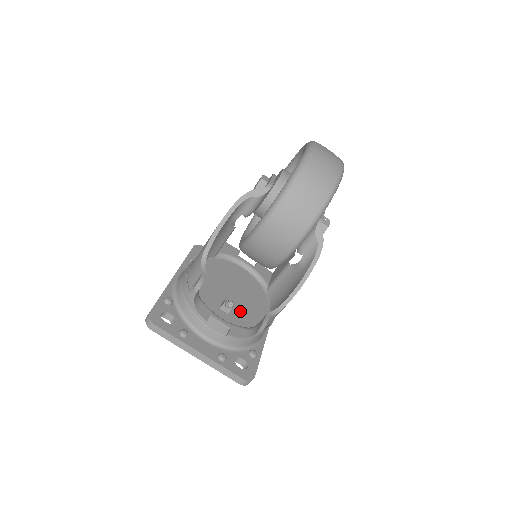
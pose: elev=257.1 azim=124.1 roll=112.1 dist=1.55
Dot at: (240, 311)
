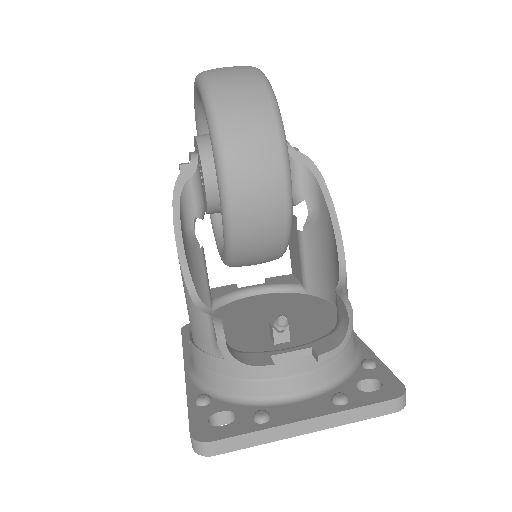
Dot at: (301, 328)
